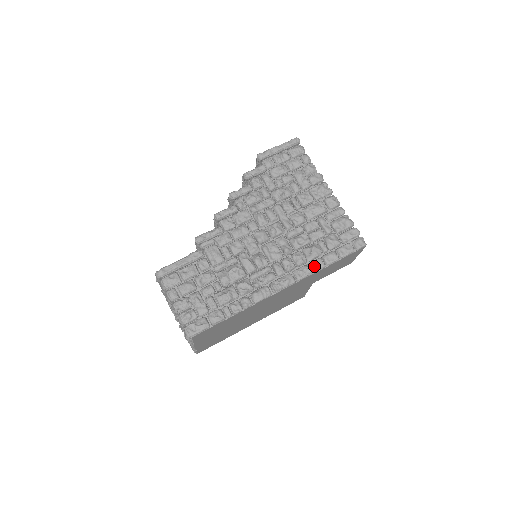
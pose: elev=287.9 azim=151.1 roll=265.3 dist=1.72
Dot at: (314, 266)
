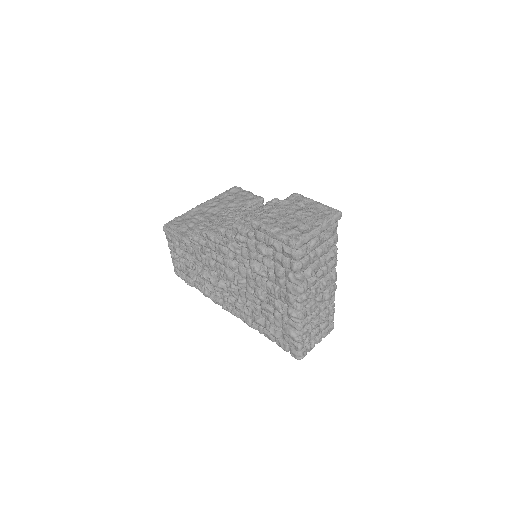
Dot at: (253, 327)
